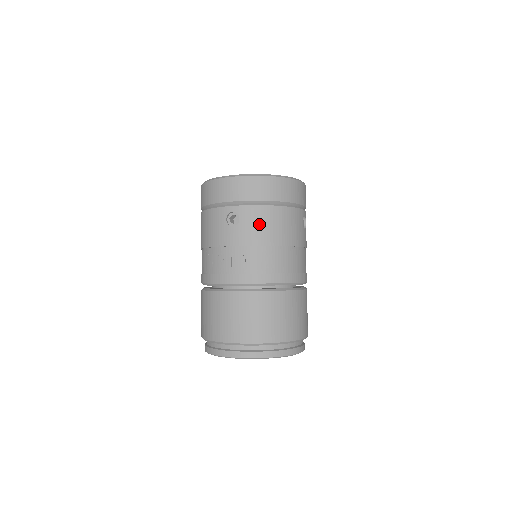
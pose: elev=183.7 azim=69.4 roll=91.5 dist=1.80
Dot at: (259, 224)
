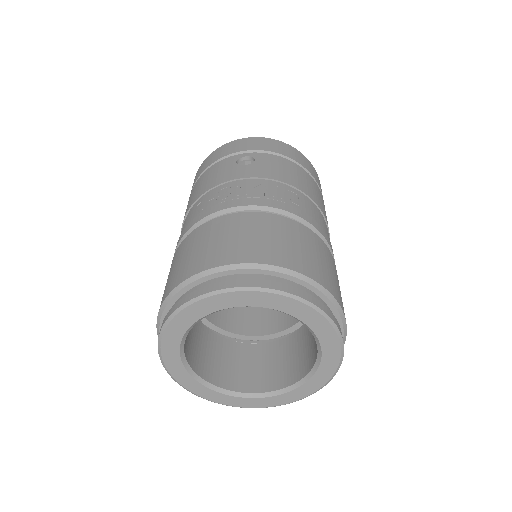
Dot at: (280, 167)
